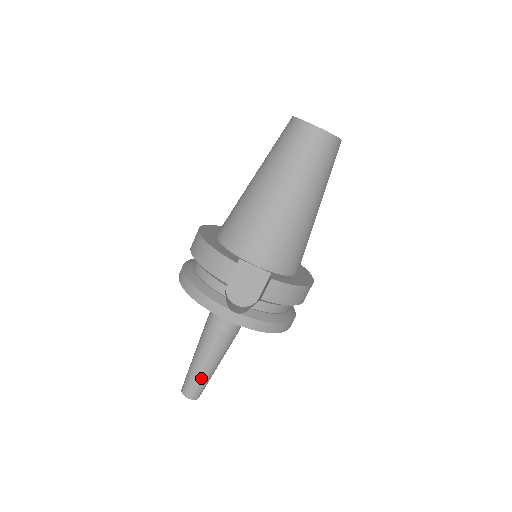
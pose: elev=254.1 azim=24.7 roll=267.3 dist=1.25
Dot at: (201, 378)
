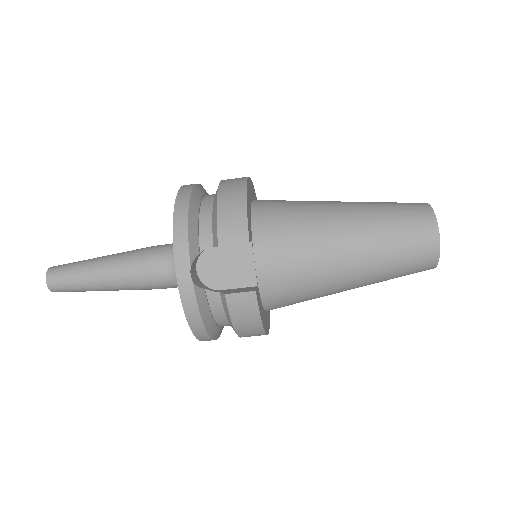
Dot at: (80, 281)
